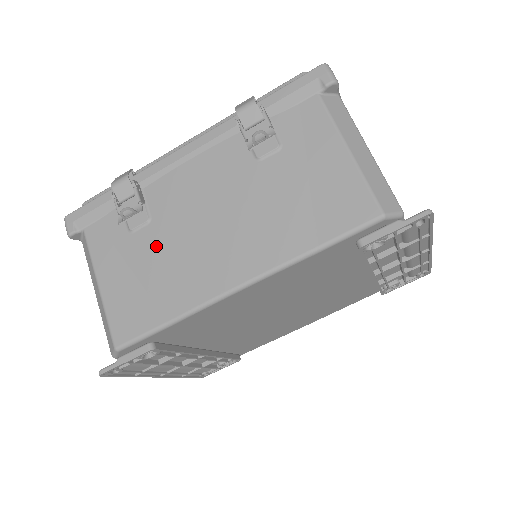
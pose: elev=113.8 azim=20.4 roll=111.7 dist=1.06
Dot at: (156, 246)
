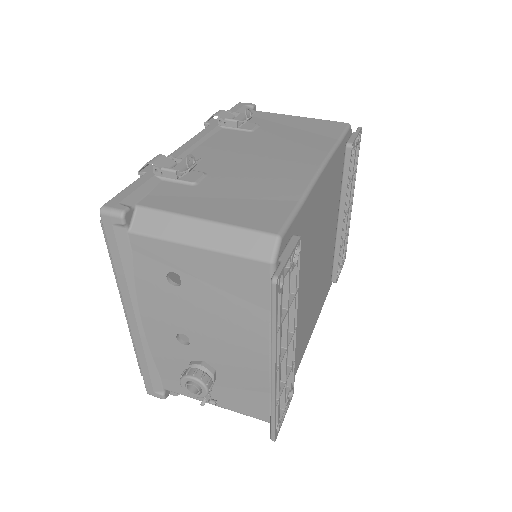
Dot at: (231, 180)
